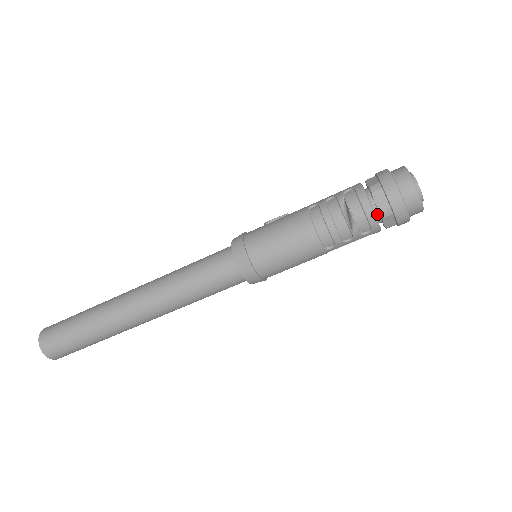
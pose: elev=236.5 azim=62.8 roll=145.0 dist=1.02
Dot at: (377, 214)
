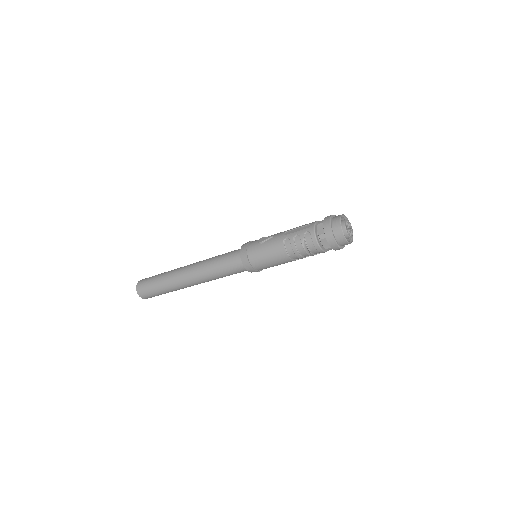
Dot at: occluded
